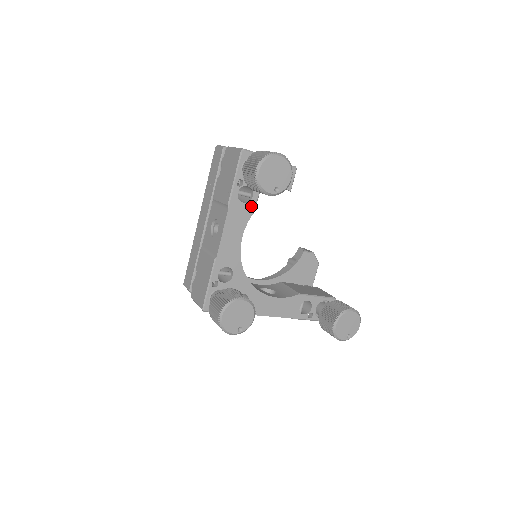
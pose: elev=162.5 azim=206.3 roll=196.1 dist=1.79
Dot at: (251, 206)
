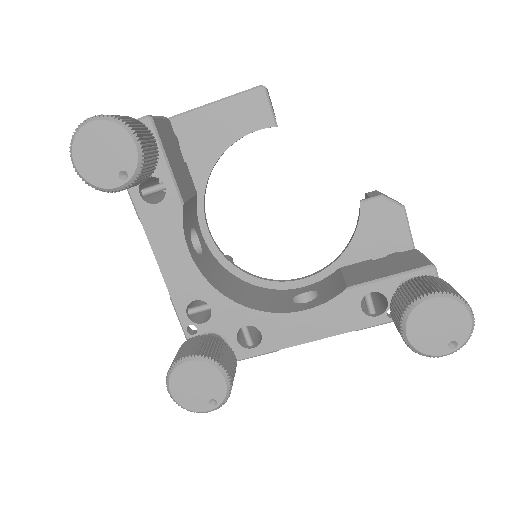
Dot at: (172, 201)
